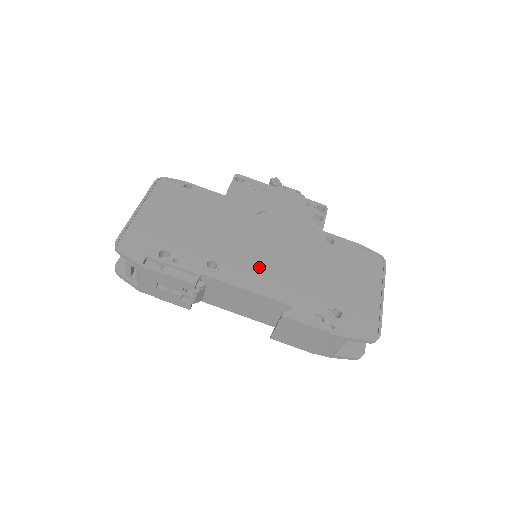
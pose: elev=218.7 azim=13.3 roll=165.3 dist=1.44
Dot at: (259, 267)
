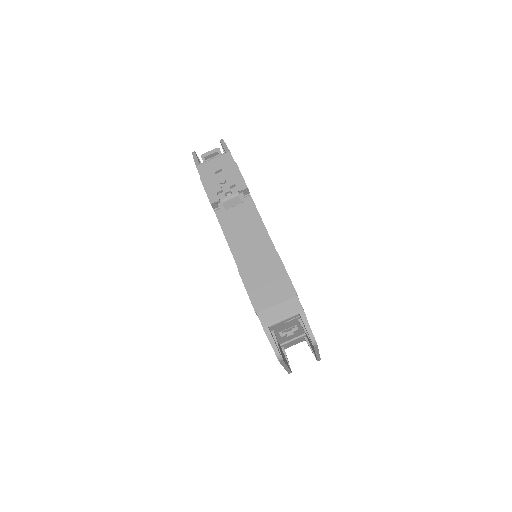
Dot at: occluded
